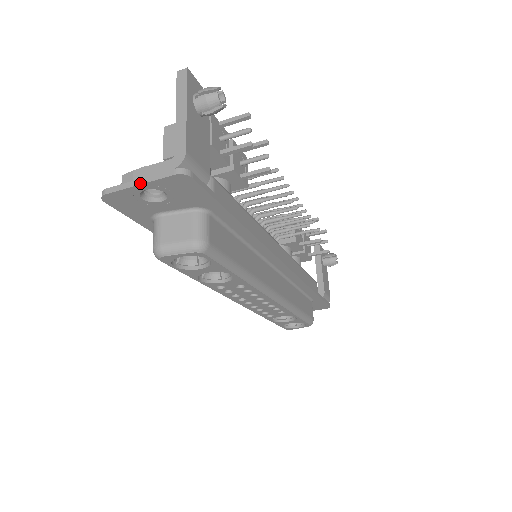
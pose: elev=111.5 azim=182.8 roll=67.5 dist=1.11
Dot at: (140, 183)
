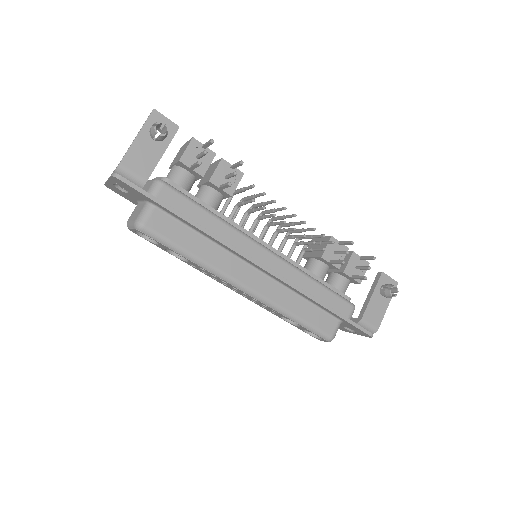
Dot at: (108, 179)
